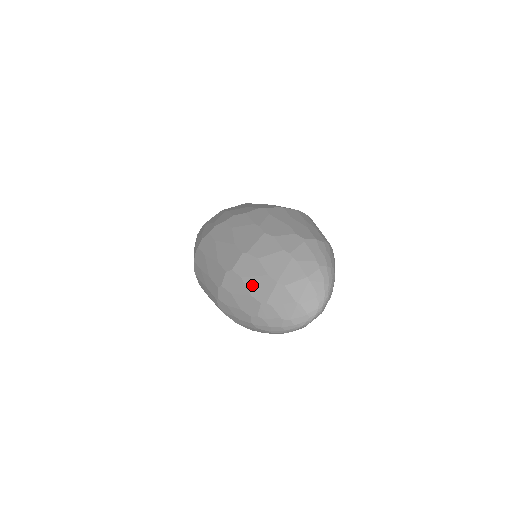
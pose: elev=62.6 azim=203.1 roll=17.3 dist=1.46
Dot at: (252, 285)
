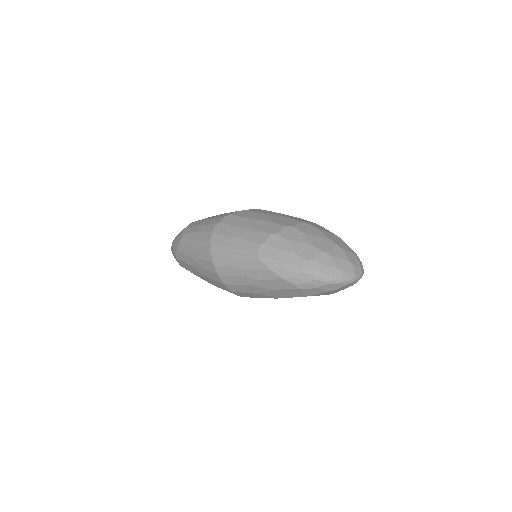
Dot at: (314, 239)
